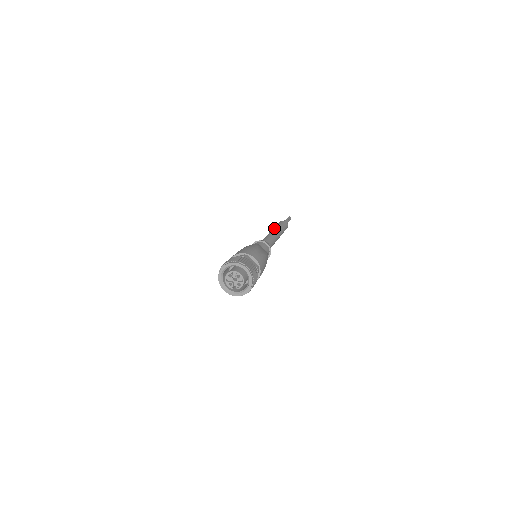
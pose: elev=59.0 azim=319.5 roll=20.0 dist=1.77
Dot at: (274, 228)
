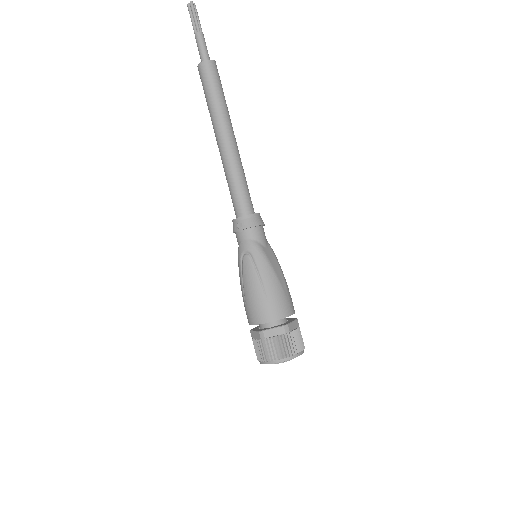
Dot at: (221, 122)
